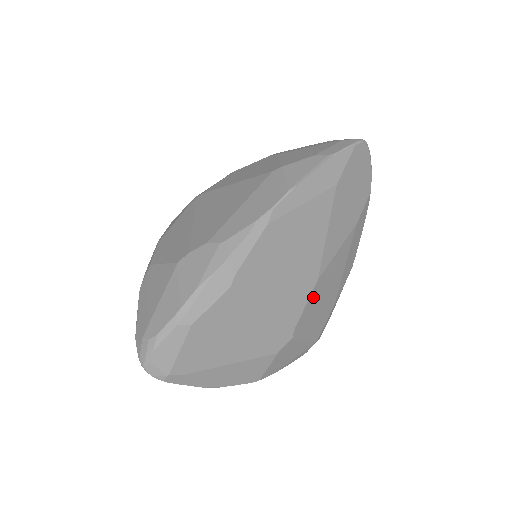
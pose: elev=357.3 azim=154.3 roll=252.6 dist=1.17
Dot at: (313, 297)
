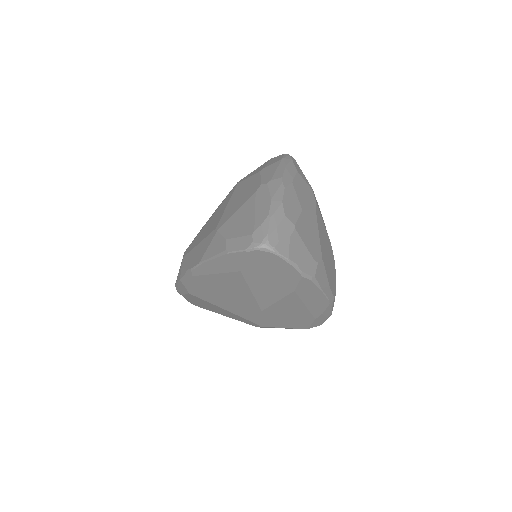
Dot at: (267, 315)
